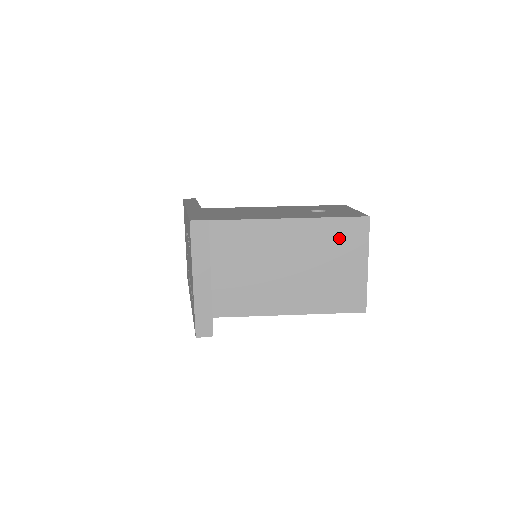
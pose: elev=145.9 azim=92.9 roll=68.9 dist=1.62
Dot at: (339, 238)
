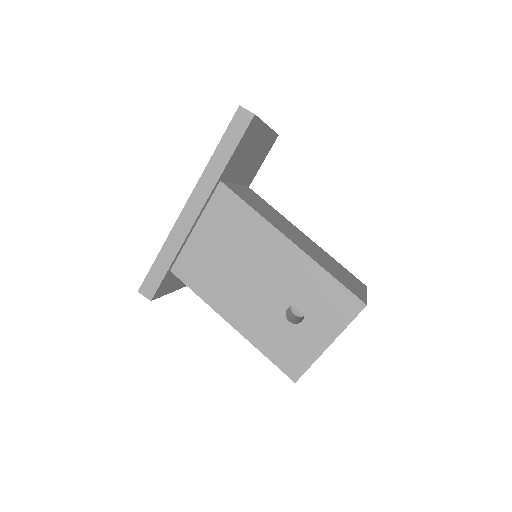
Dot at: occluded
